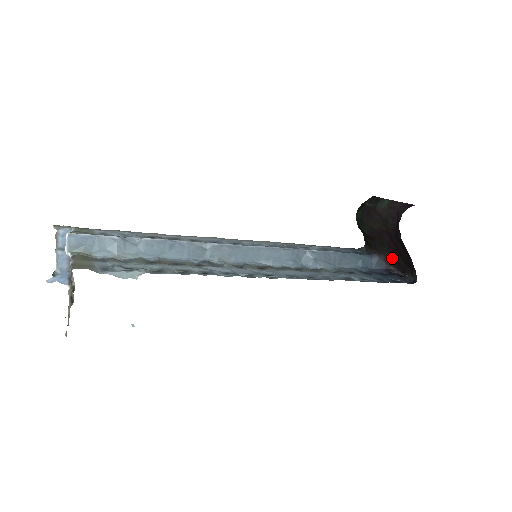
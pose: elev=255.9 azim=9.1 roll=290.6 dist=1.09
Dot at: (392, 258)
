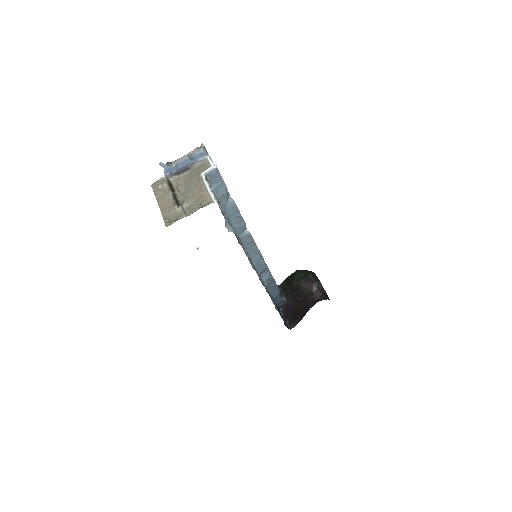
Dot at: (289, 307)
